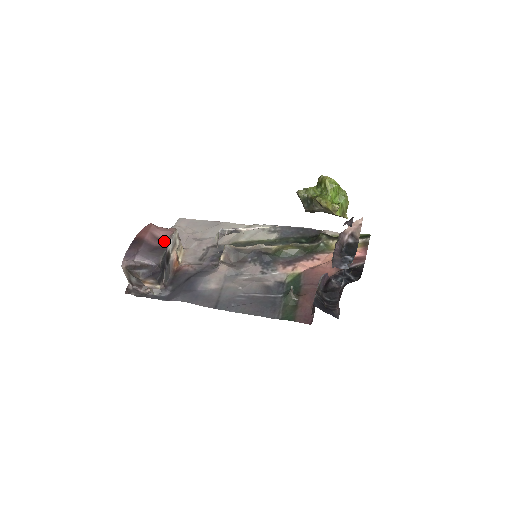
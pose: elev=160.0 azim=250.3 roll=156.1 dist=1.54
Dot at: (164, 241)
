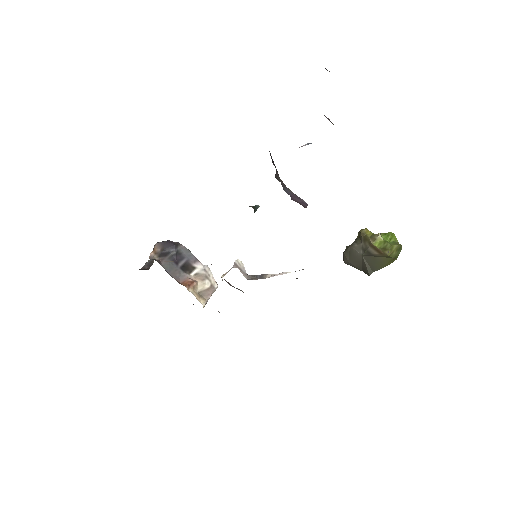
Dot at: occluded
